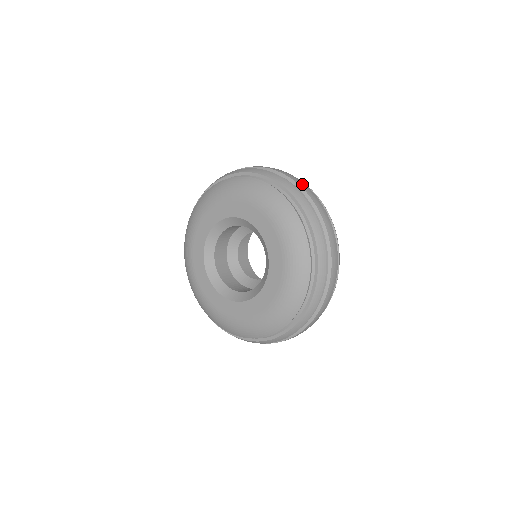
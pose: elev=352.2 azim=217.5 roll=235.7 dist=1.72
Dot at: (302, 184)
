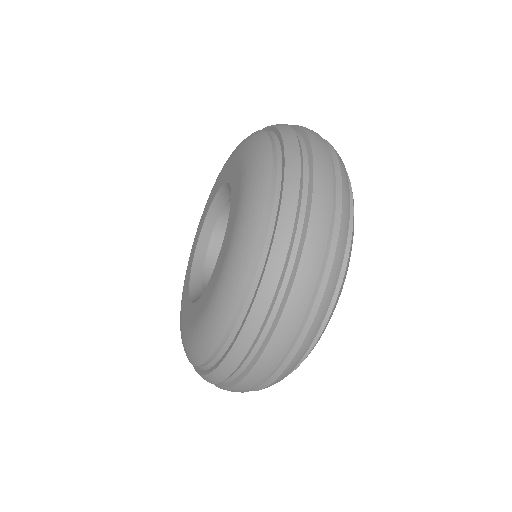
Dot at: occluded
